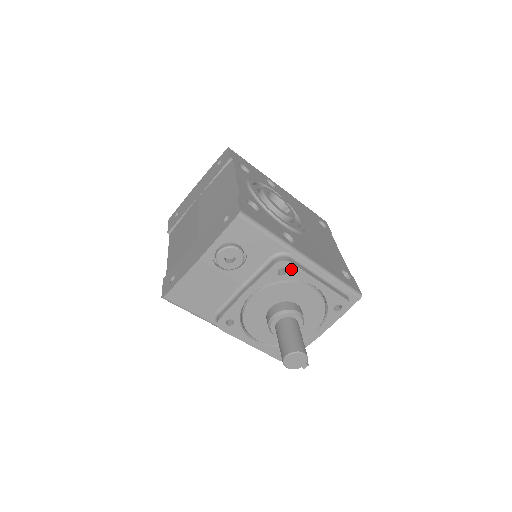
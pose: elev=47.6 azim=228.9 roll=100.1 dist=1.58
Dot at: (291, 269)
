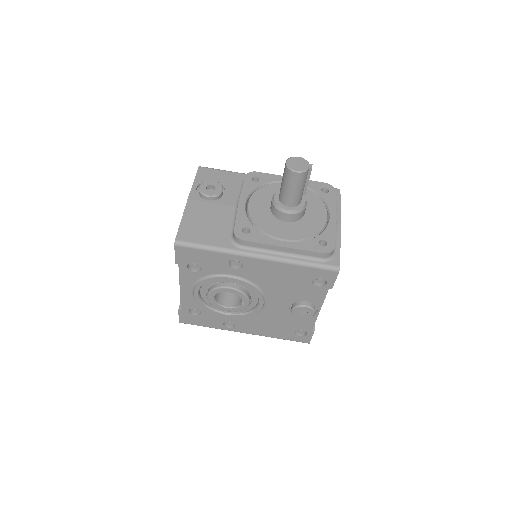
Dot at: (261, 176)
